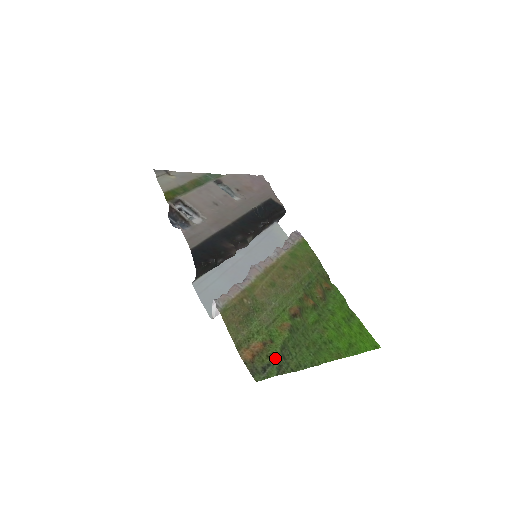
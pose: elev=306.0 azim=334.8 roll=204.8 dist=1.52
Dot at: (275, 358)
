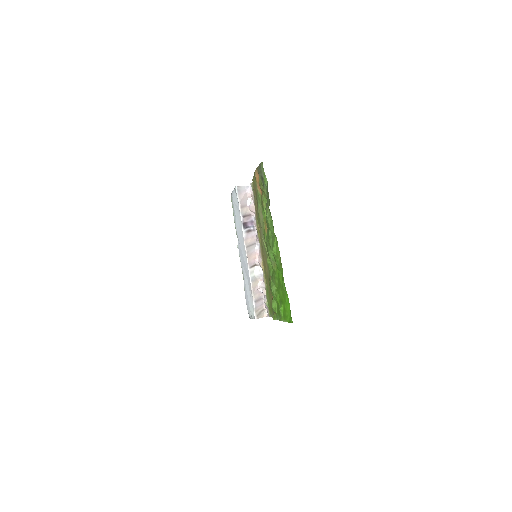
Dot at: (266, 195)
